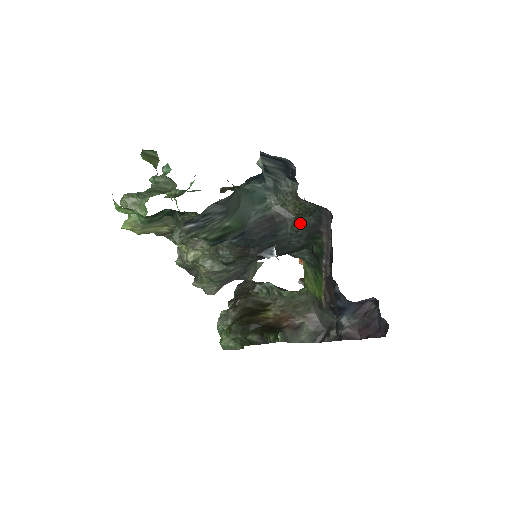
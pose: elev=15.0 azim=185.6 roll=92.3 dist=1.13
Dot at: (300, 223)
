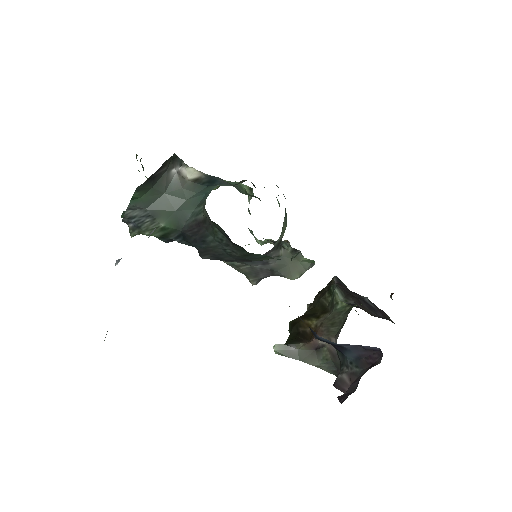
Dot at: (220, 231)
